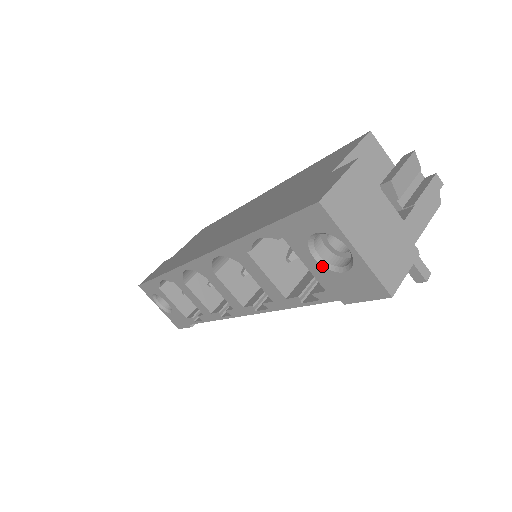
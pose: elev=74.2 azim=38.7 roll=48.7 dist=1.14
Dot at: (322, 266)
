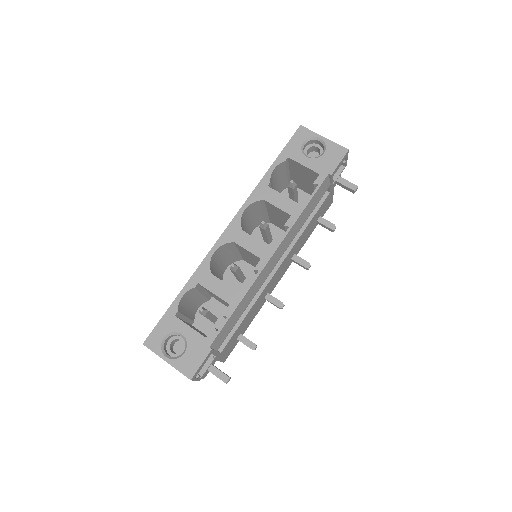
Dot at: (312, 159)
